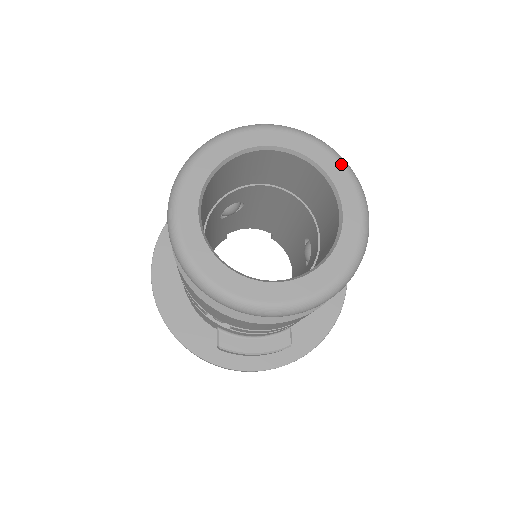
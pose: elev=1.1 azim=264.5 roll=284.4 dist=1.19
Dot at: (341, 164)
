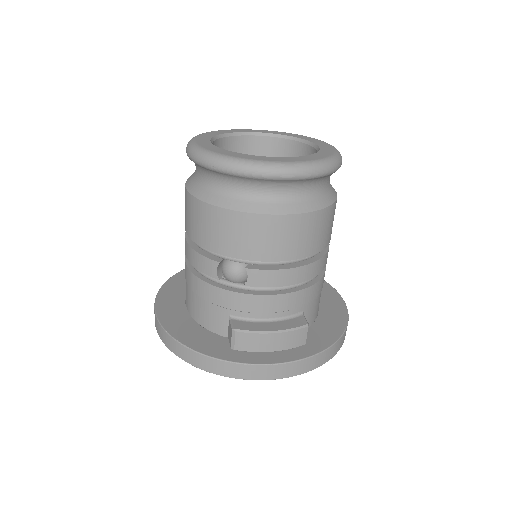
Dot at: occluded
